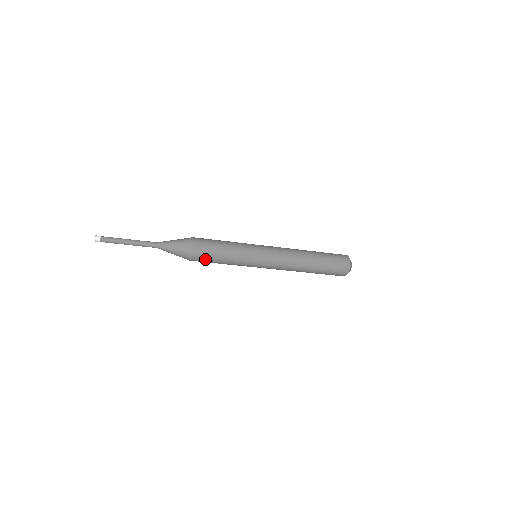
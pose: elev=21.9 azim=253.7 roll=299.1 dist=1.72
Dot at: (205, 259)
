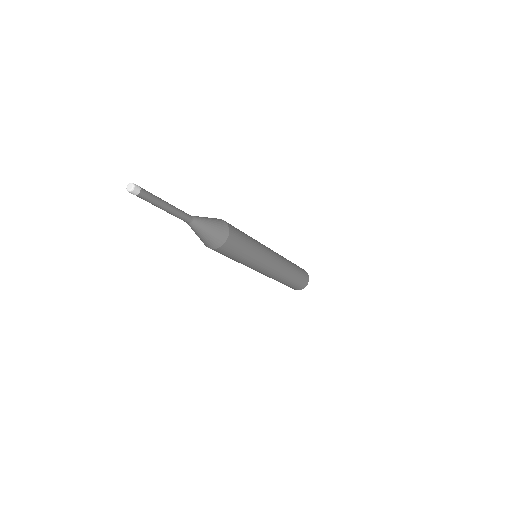
Dot at: (229, 251)
